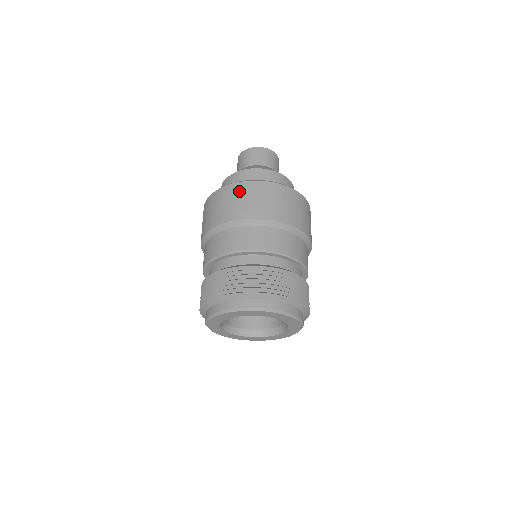
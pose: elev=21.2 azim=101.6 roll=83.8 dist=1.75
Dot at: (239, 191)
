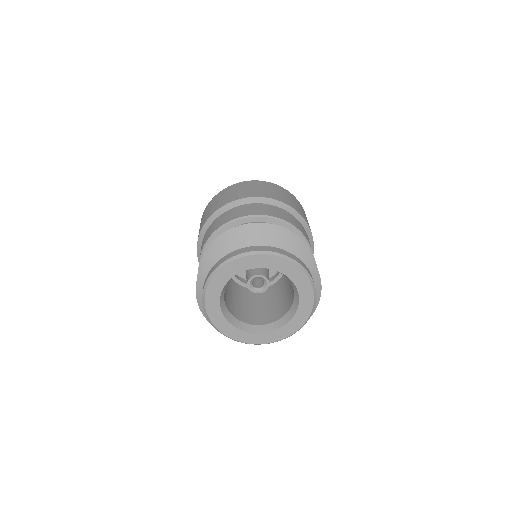
Dot at: (236, 187)
